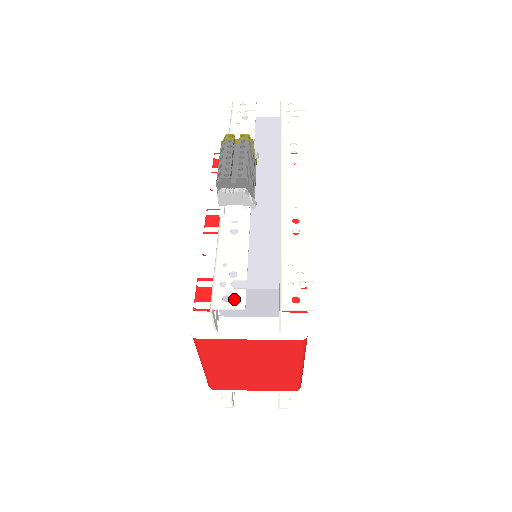
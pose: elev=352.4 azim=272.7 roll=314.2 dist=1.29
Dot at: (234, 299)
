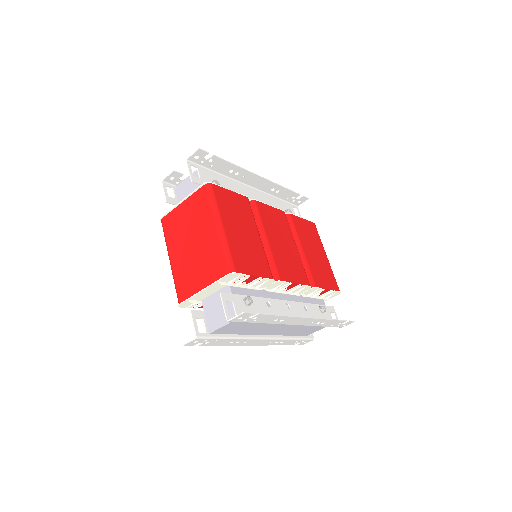
Dot at: (174, 175)
